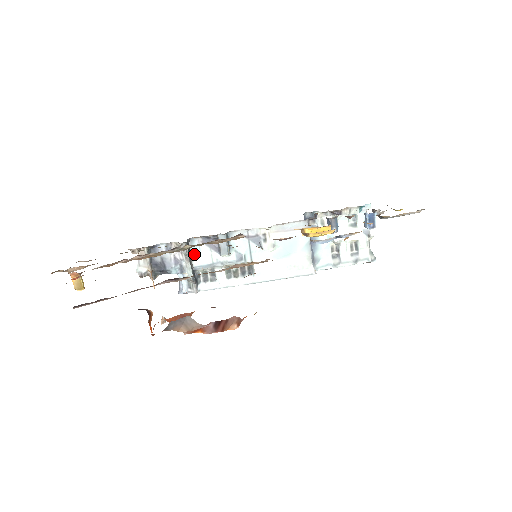
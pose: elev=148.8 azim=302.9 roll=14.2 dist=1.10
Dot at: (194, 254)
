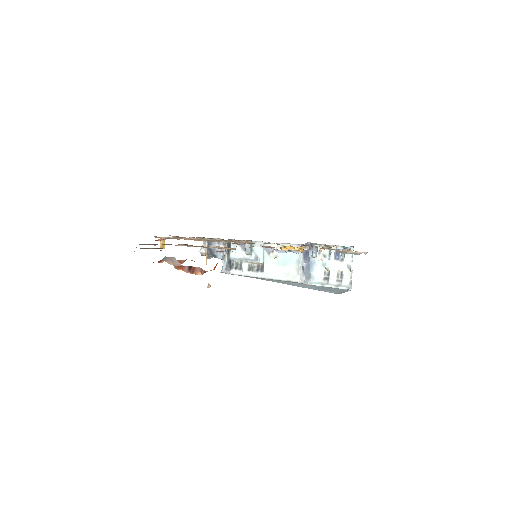
Dot at: (233, 250)
